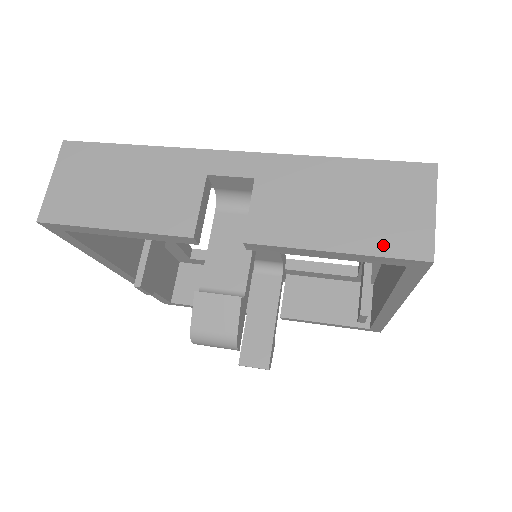
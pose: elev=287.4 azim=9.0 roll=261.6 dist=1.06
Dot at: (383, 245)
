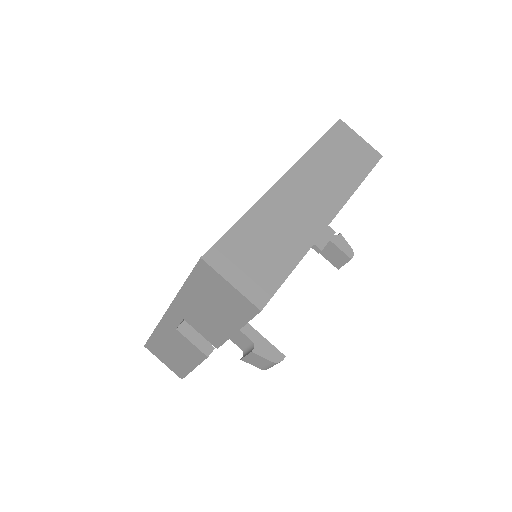
Dot at: (241, 317)
